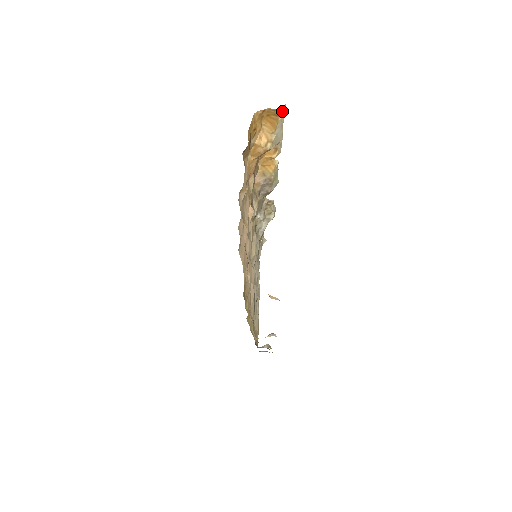
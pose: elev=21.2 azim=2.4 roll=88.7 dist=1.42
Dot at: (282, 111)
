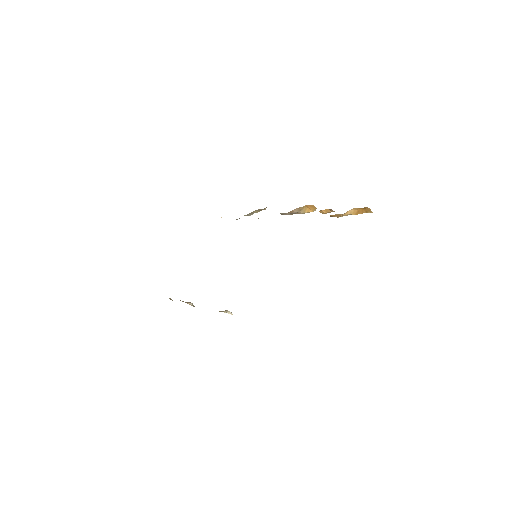
Dot at: (371, 212)
